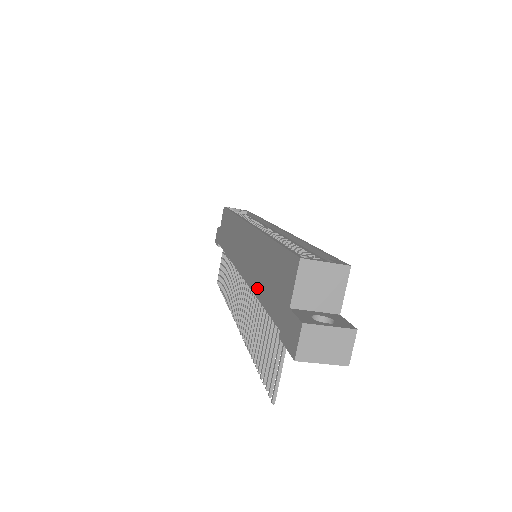
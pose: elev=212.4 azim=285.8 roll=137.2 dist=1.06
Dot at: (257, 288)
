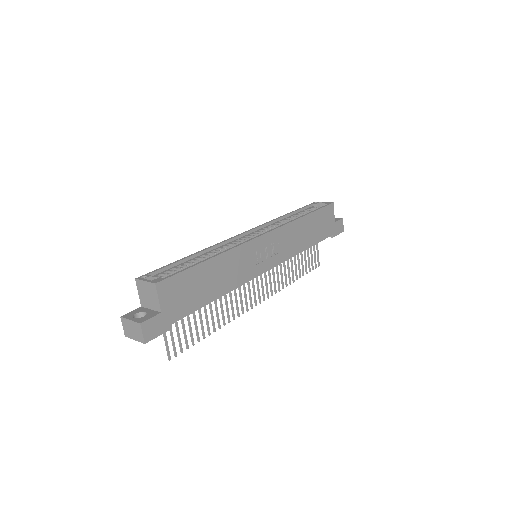
Dot at: occluded
